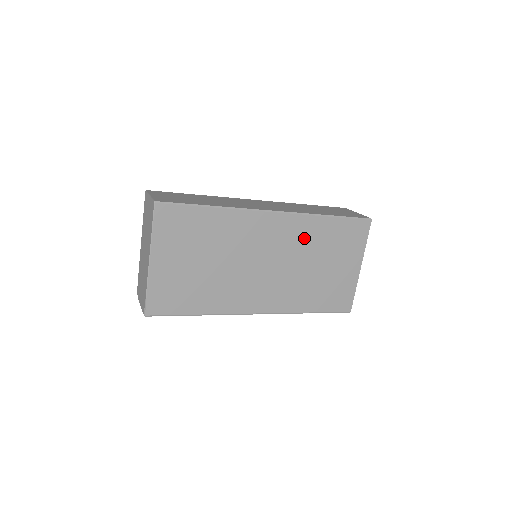
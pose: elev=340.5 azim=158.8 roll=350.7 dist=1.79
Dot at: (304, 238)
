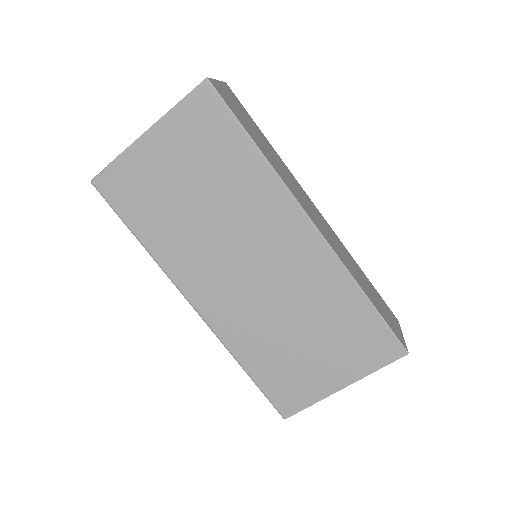
Dot at: (316, 287)
